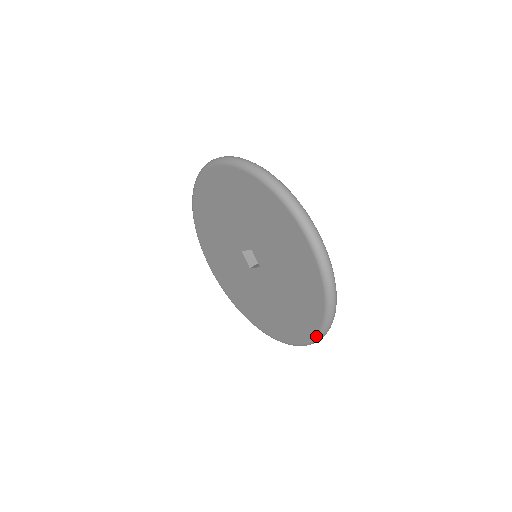
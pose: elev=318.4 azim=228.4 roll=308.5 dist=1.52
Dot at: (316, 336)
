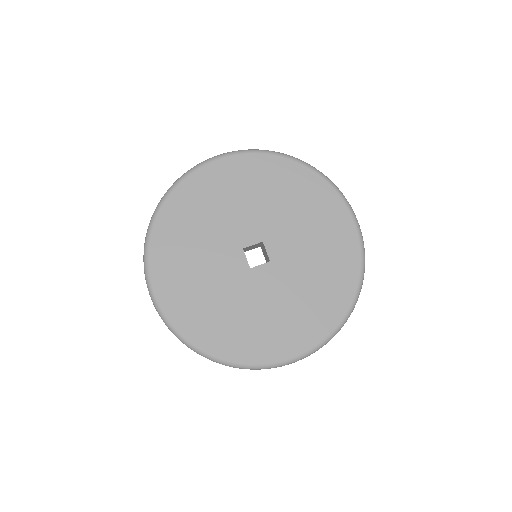
Dot at: (340, 323)
